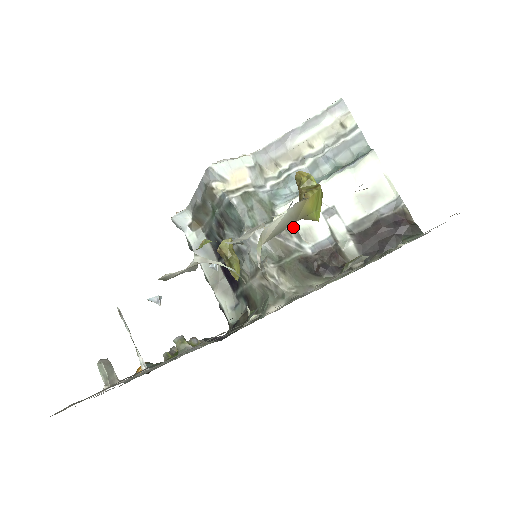
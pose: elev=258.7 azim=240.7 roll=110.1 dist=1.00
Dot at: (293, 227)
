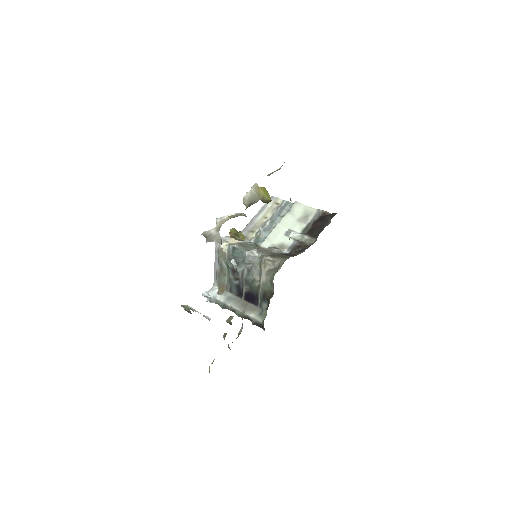
Dot at: (273, 247)
